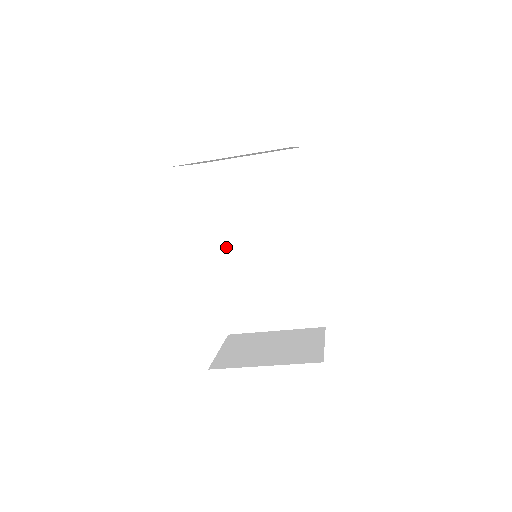
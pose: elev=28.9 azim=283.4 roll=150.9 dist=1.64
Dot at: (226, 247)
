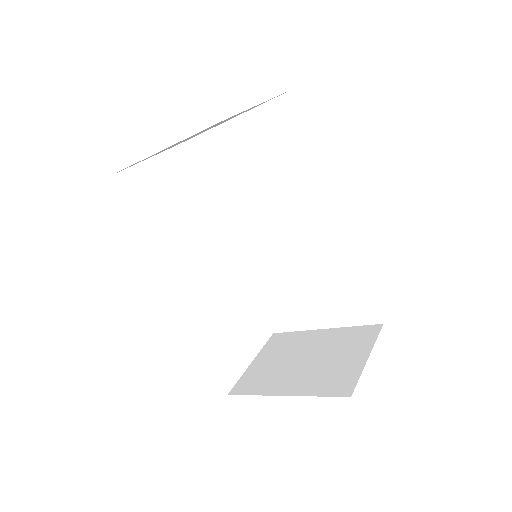
Dot at: (240, 237)
